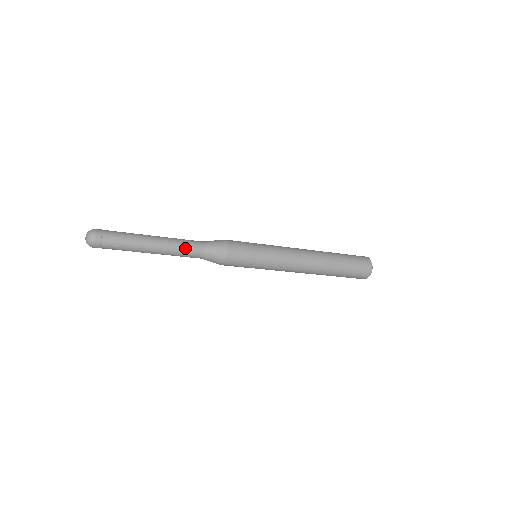
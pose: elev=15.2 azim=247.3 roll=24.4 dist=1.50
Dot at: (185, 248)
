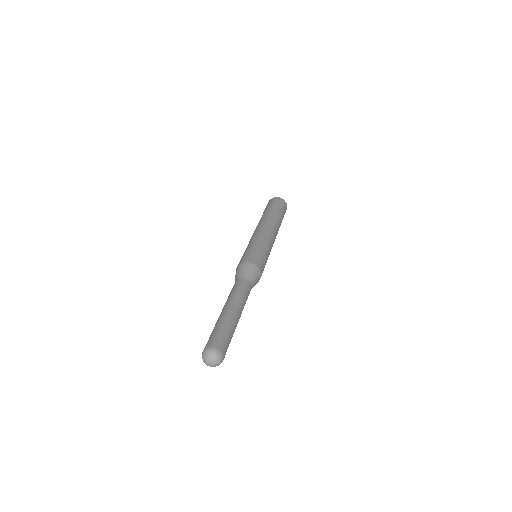
Dot at: (247, 297)
